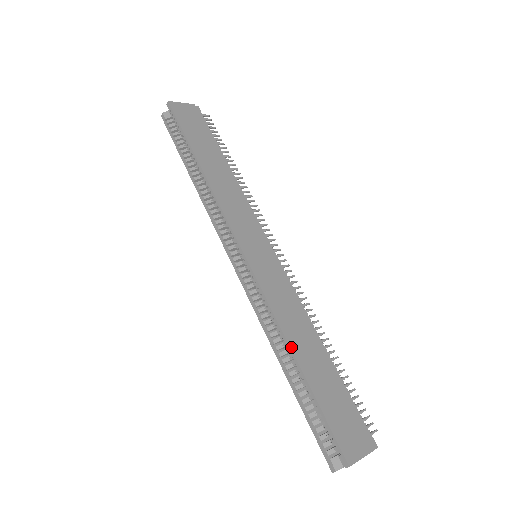
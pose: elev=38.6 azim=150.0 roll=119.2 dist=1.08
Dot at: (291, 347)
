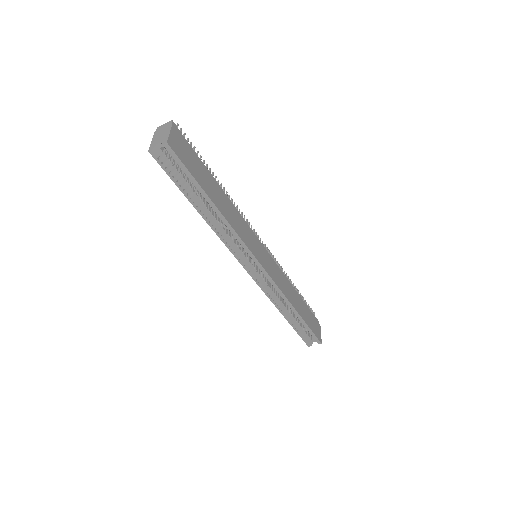
Dot at: (295, 308)
